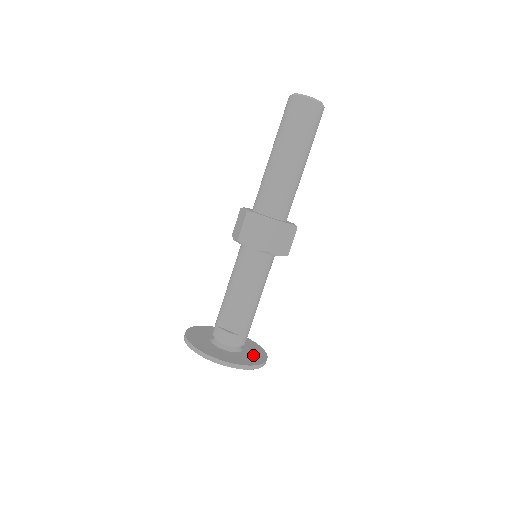
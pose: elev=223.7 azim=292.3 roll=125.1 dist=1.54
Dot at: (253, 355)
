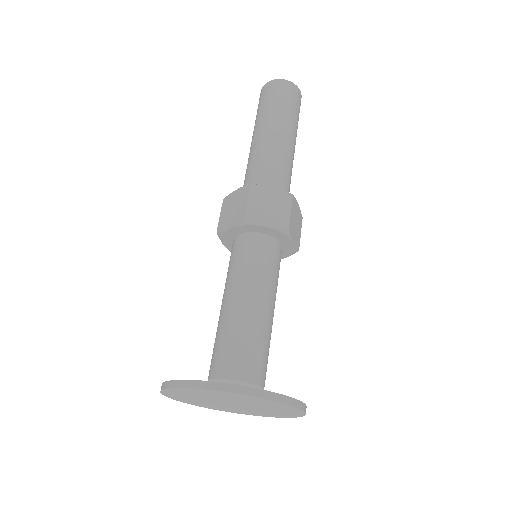
Dot at: occluded
